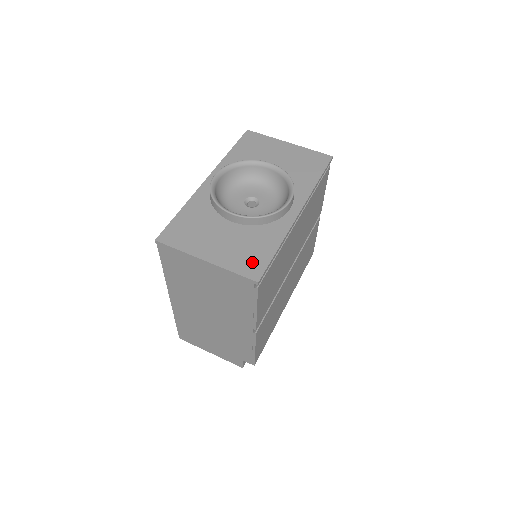
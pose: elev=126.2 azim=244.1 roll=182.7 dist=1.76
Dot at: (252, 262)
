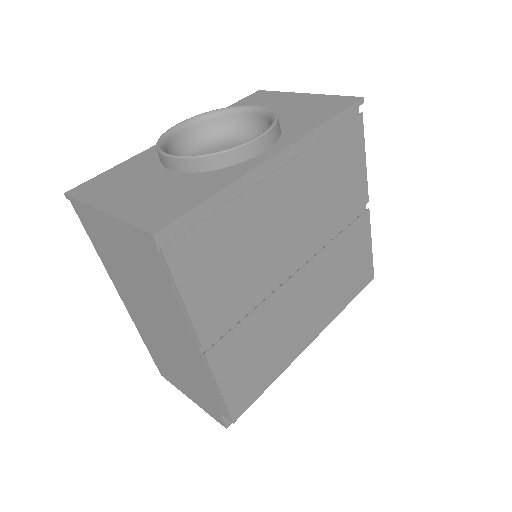
Dot at: (163, 211)
